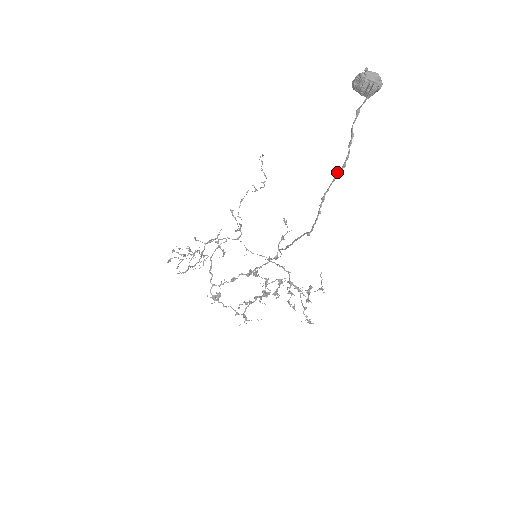
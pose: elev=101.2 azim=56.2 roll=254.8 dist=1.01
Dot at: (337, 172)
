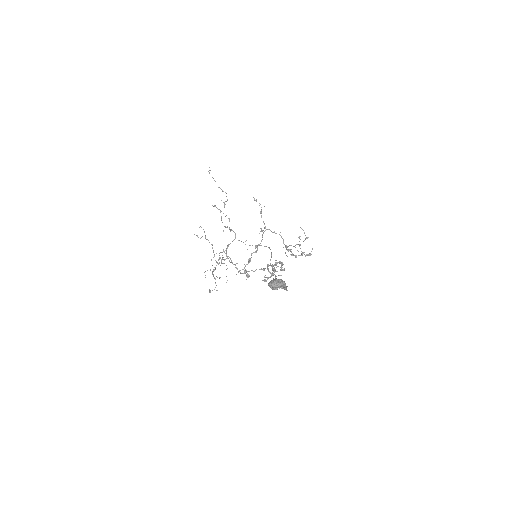
Dot at: (285, 287)
